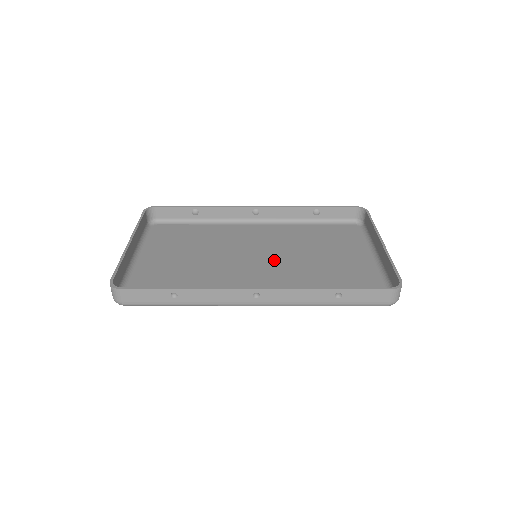
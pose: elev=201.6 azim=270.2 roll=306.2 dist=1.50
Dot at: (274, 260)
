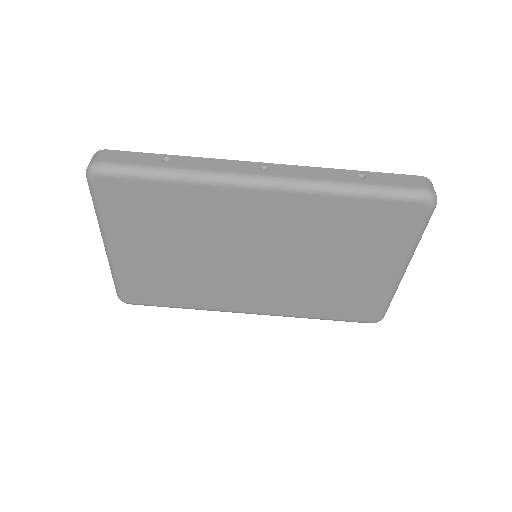
Dot at: (278, 256)
